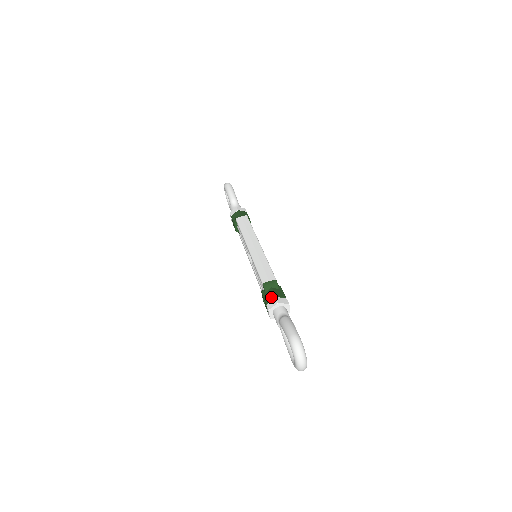
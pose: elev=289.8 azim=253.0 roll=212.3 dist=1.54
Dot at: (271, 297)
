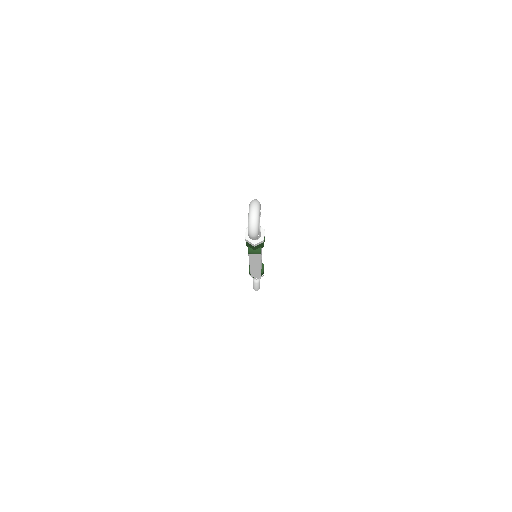
Dot at: occluded
